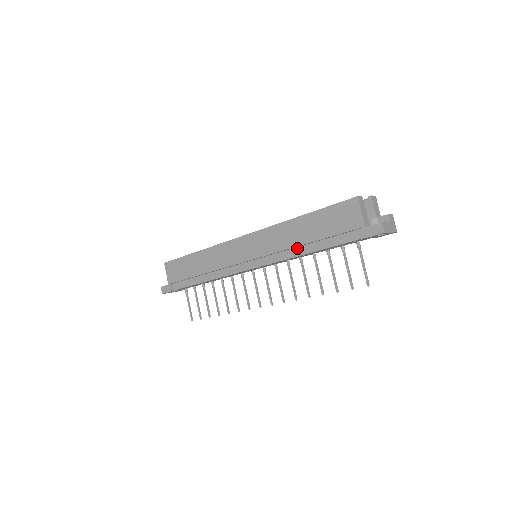
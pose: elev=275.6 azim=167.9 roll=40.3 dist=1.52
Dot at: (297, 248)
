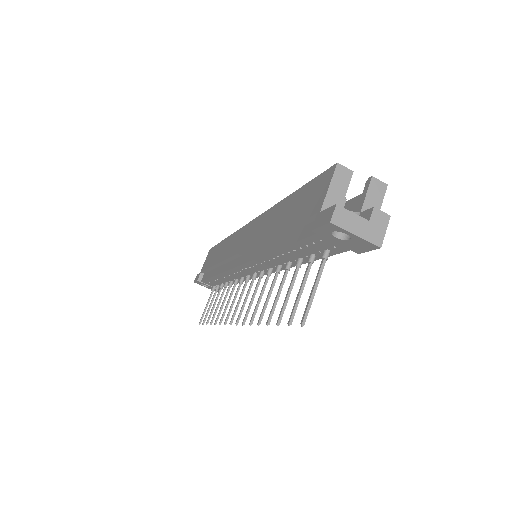
Dot at: (270, 243)
